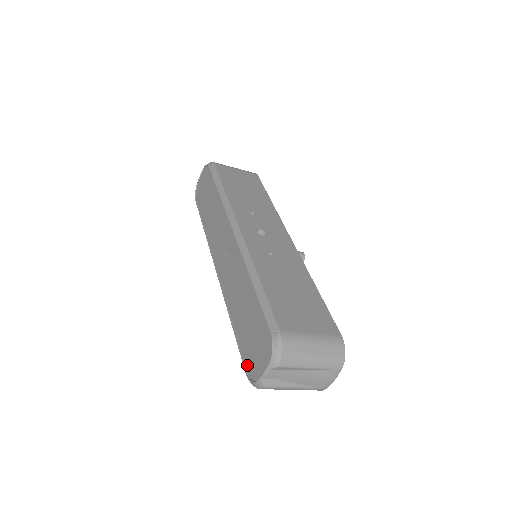
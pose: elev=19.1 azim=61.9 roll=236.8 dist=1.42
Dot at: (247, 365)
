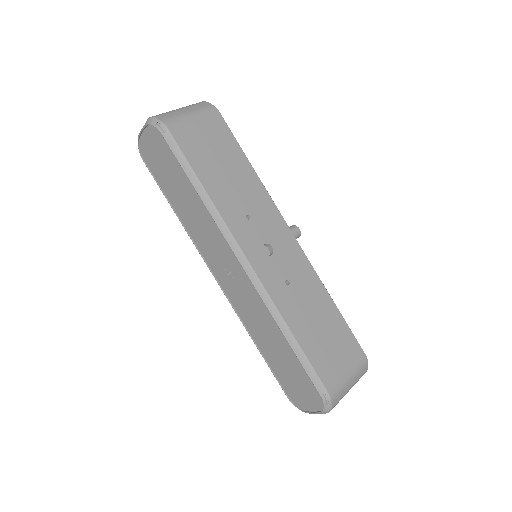
Dot at: (288, 392)
